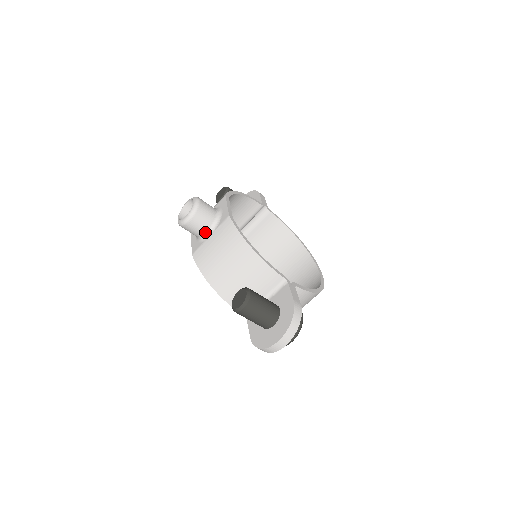
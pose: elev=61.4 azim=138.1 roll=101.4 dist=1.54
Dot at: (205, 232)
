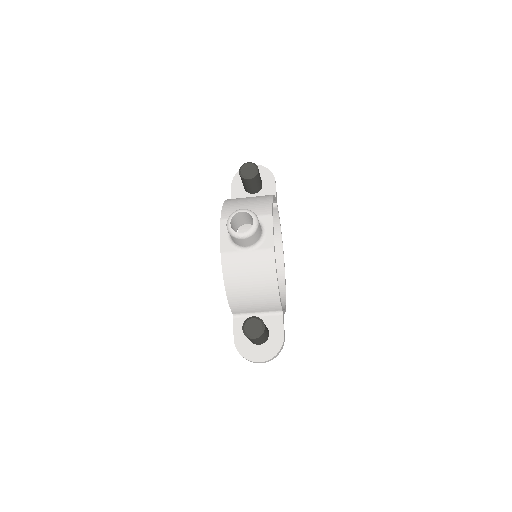
Dot at: (245, 246)
